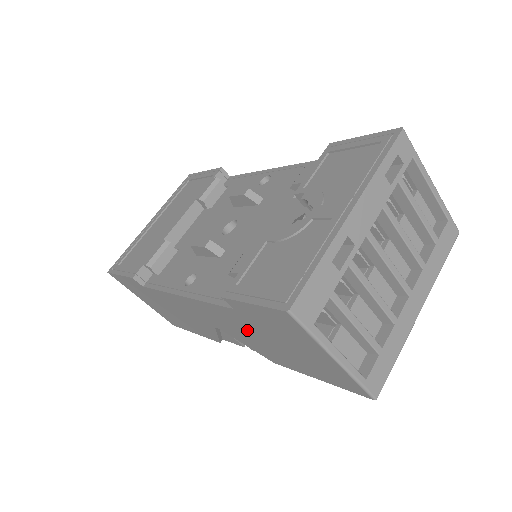
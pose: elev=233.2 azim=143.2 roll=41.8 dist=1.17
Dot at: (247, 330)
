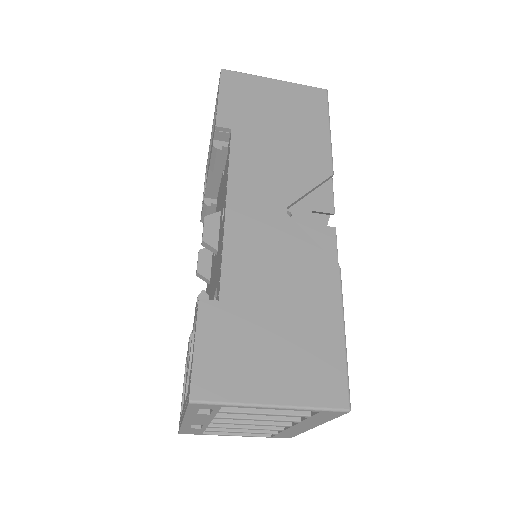
Dot at: occluded
